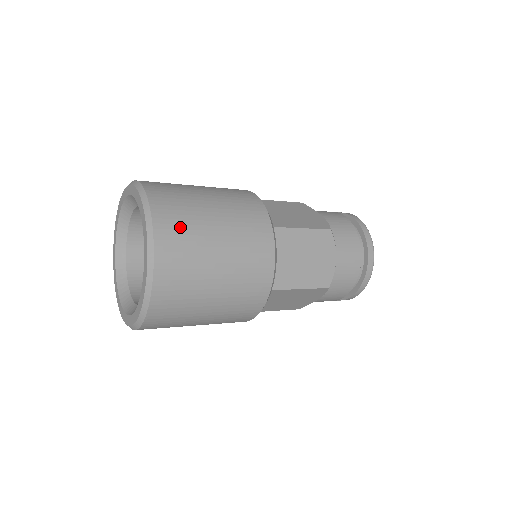
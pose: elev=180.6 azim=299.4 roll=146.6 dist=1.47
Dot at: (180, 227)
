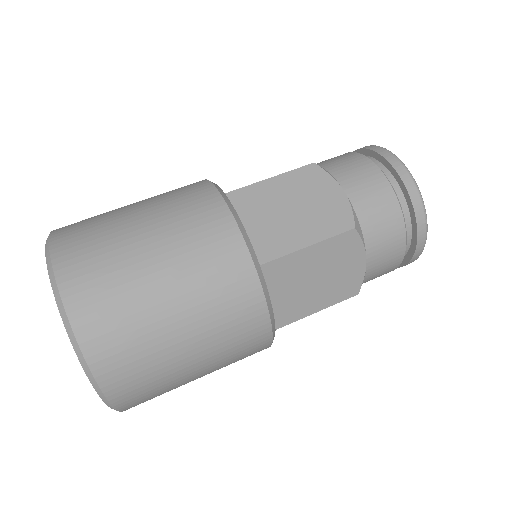
Dot at: occluded
